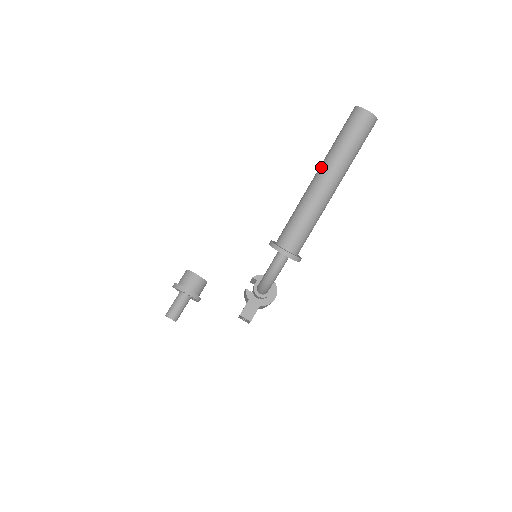
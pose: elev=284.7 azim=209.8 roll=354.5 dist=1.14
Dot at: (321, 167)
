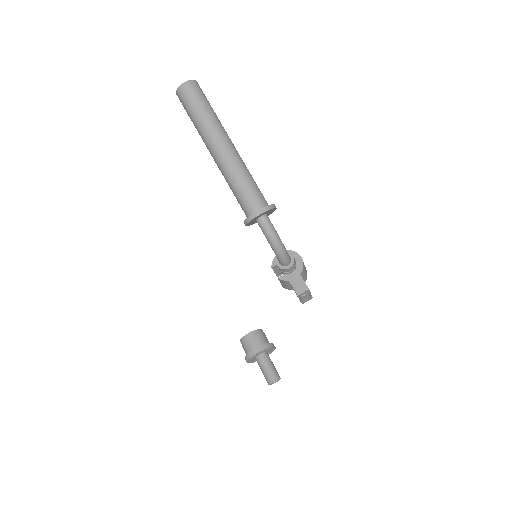
Dot at: (207, 145)
